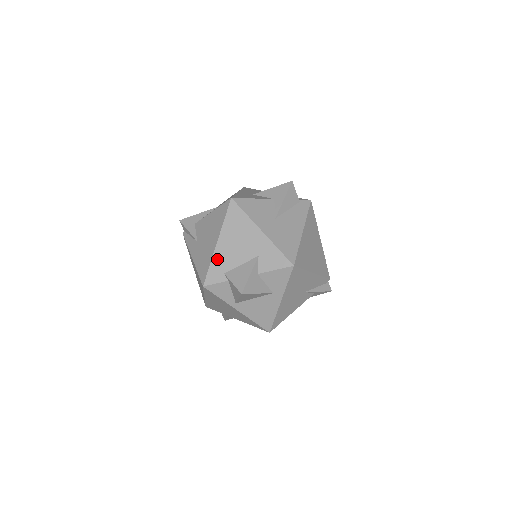
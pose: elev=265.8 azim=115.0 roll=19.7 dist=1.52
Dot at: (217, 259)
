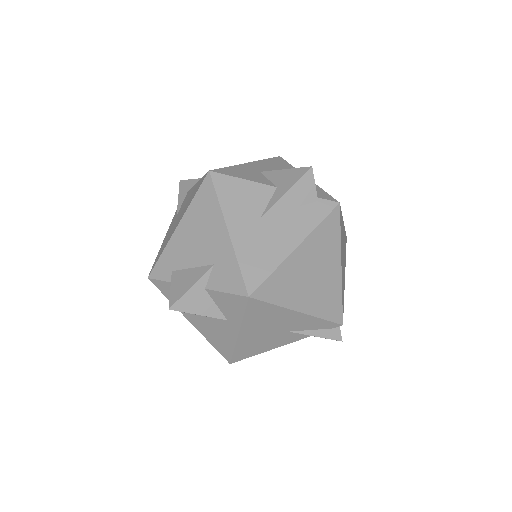
Dot at: (170, 249)
